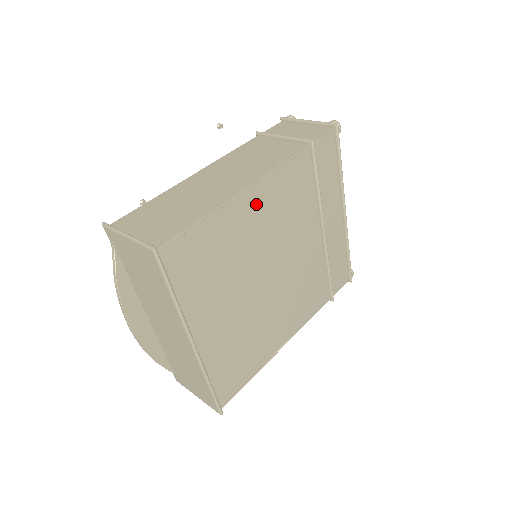
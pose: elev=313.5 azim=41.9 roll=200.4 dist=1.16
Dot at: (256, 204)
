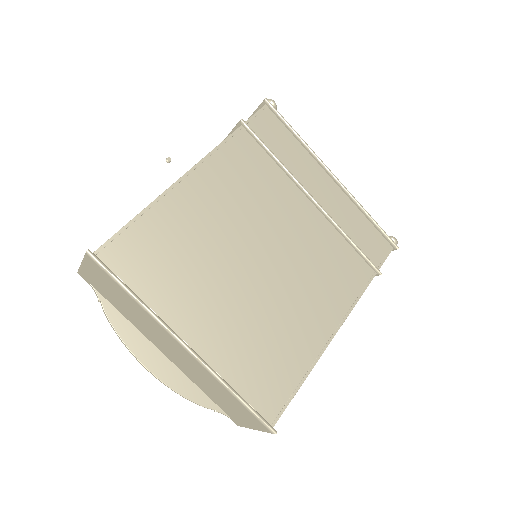
Dot at: (201, 191)
